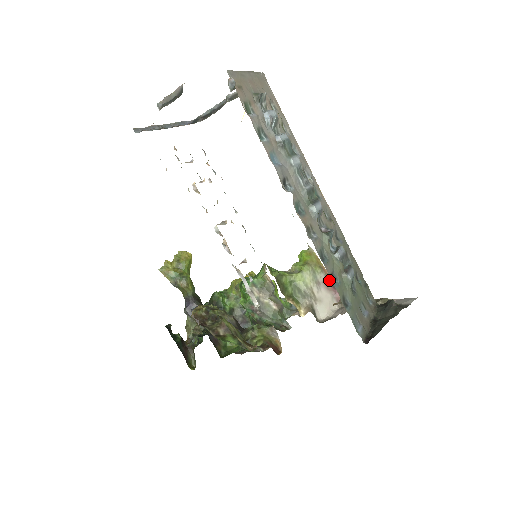
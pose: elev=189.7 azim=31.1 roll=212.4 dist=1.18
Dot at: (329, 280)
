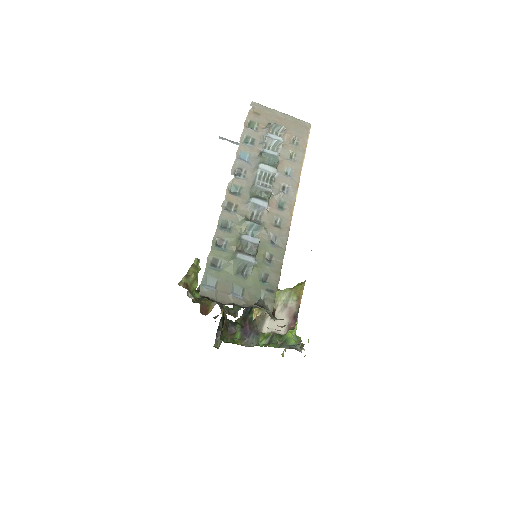
Dot at: (296, 310)
